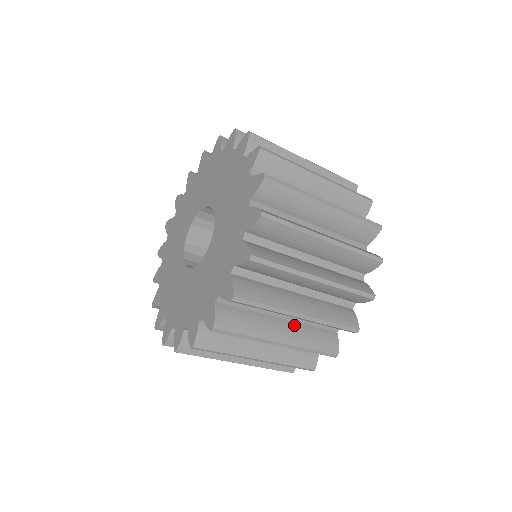
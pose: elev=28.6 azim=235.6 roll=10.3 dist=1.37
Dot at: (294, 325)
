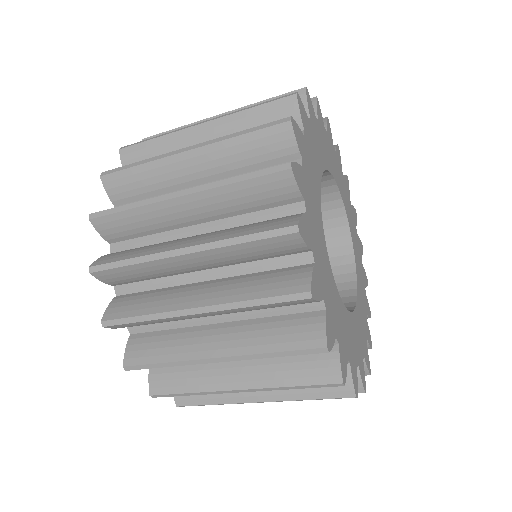
Dot at: (238, 325)
